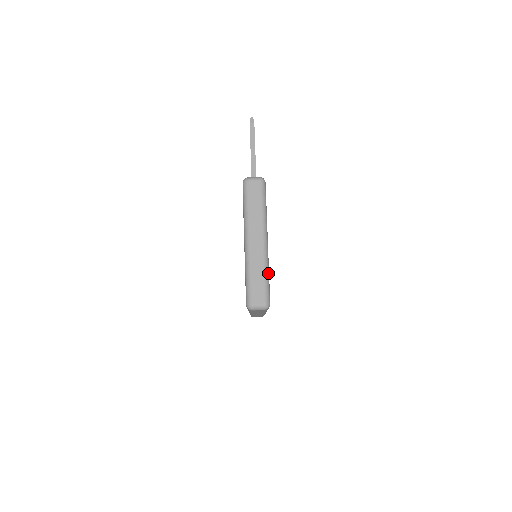
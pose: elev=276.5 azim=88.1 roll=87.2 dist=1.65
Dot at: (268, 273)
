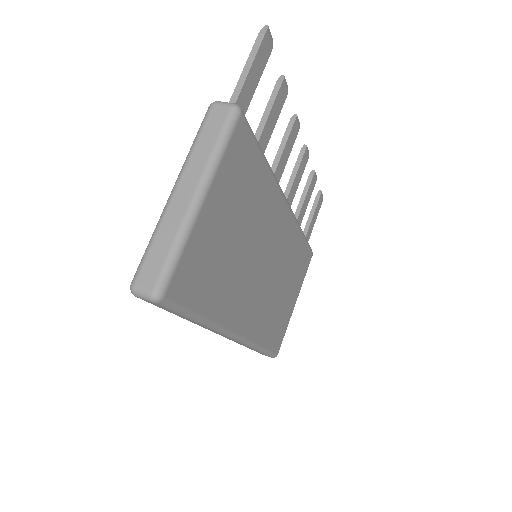
Dot at: (182, 246)
